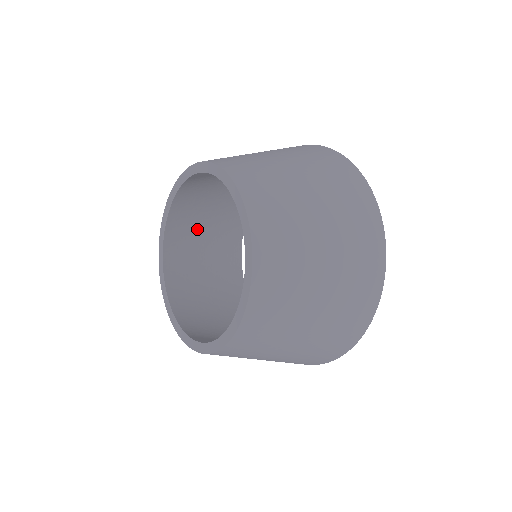
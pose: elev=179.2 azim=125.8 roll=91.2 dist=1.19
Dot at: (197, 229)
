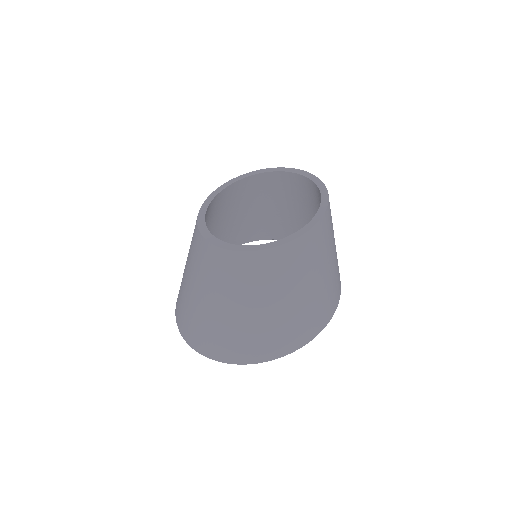
Dot at: occluded
